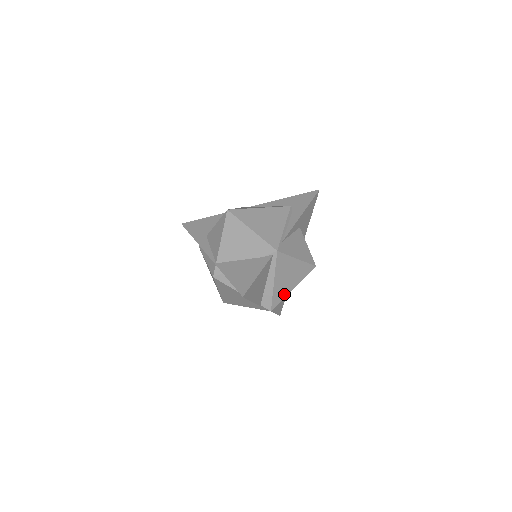
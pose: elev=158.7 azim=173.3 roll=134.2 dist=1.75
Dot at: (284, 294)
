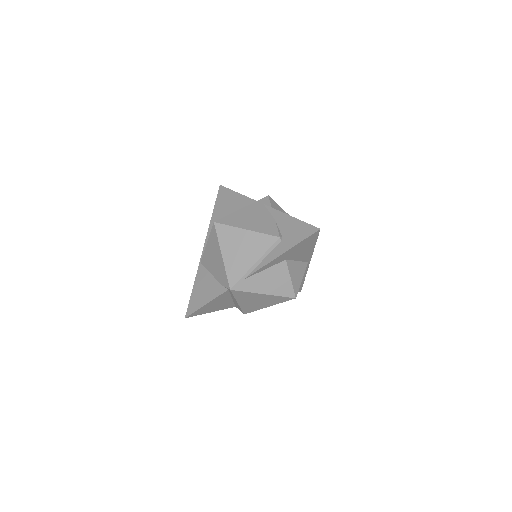
Dot at: (257, 308)
